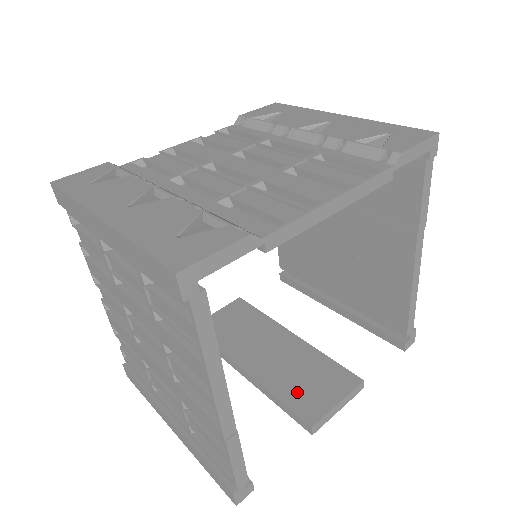
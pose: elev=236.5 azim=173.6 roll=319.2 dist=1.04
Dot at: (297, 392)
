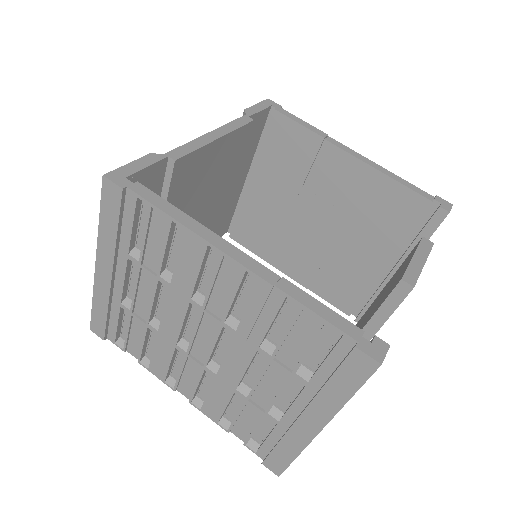
Dot at: (384, 296)
